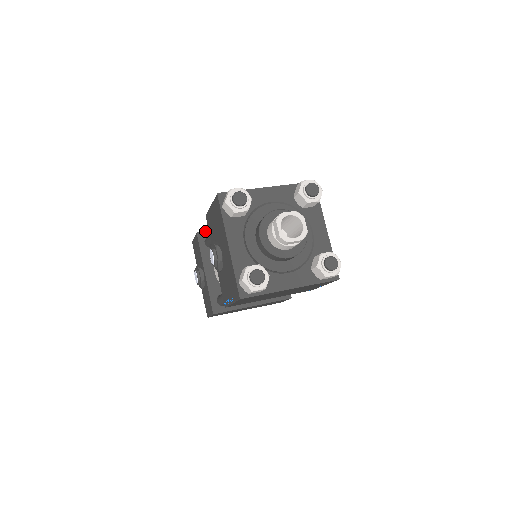
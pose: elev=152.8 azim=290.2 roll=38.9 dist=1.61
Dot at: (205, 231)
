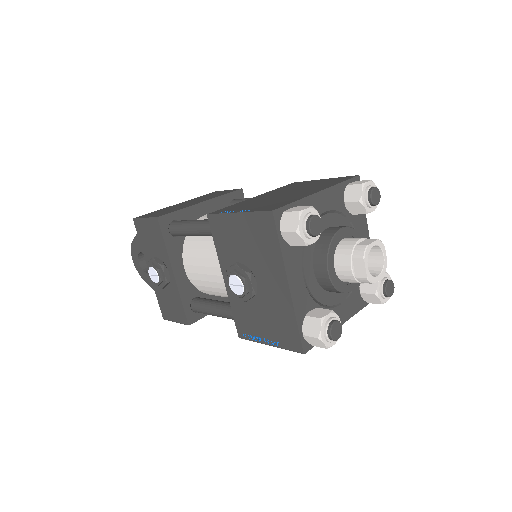
Dot at: (167, 213)
